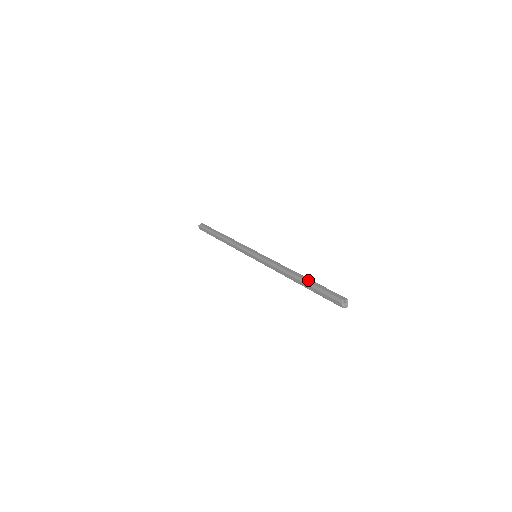
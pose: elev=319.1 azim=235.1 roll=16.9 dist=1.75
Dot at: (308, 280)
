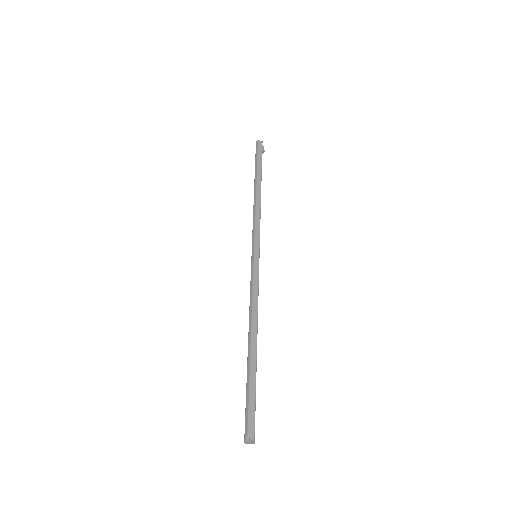
Dot at: (253, 362)
